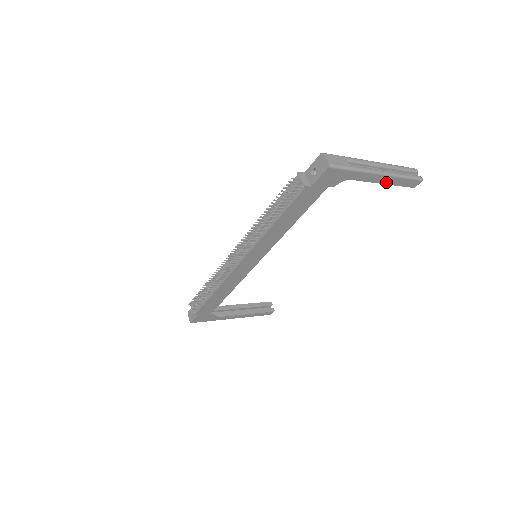
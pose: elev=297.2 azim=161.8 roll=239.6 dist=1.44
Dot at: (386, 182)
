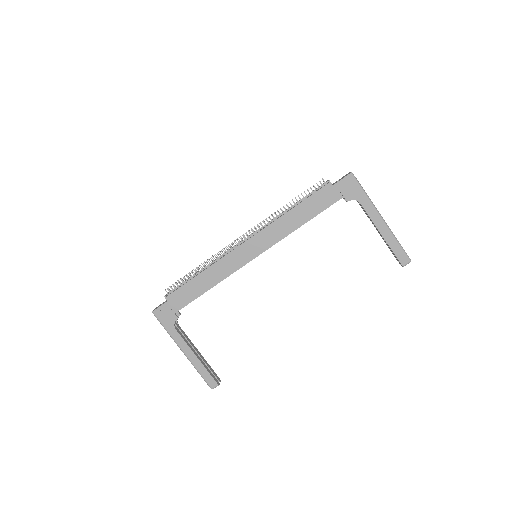
Dot at: (383, 234)
